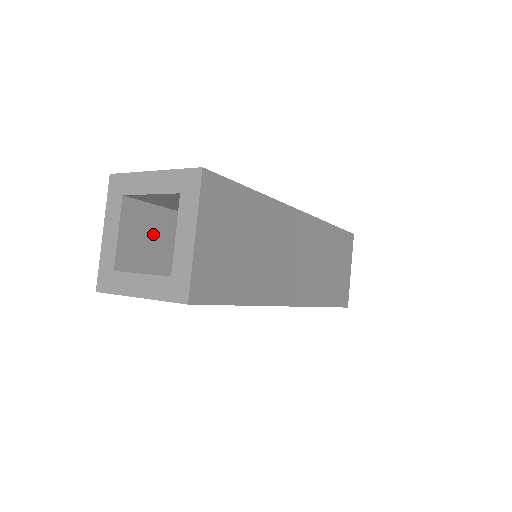
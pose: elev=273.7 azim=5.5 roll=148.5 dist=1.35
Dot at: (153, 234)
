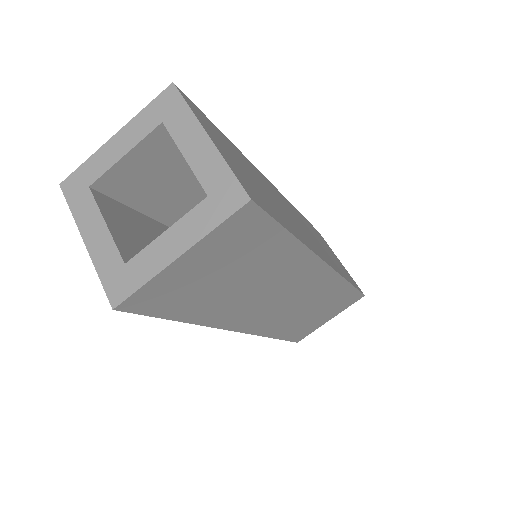
Dot at: (167, 175)
